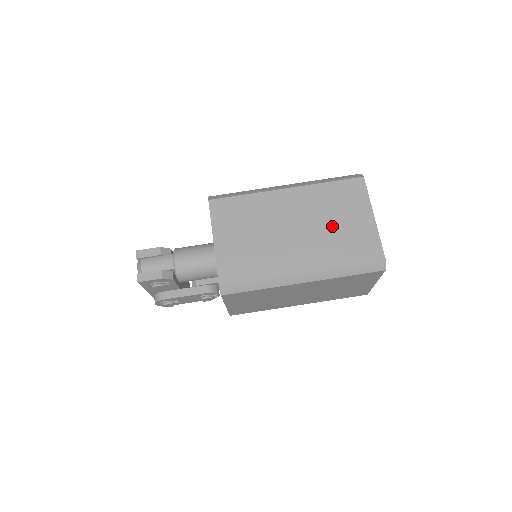
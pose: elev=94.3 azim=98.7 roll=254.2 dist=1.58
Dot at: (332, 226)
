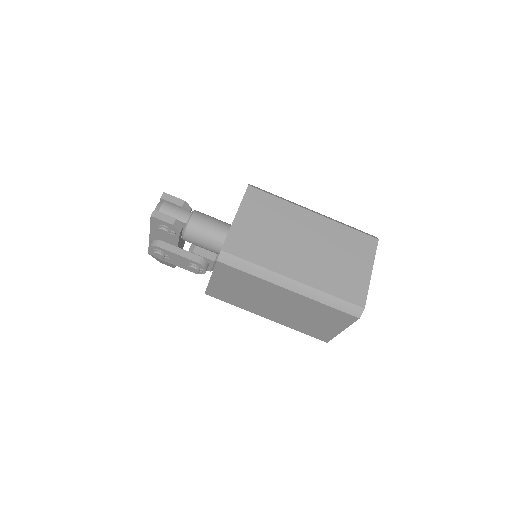
Dot at: (335, 260)
